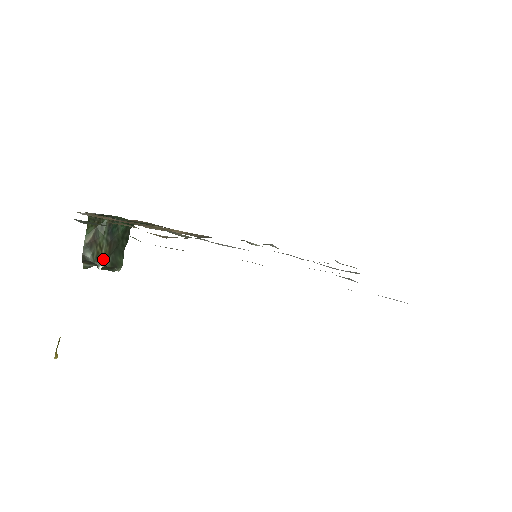
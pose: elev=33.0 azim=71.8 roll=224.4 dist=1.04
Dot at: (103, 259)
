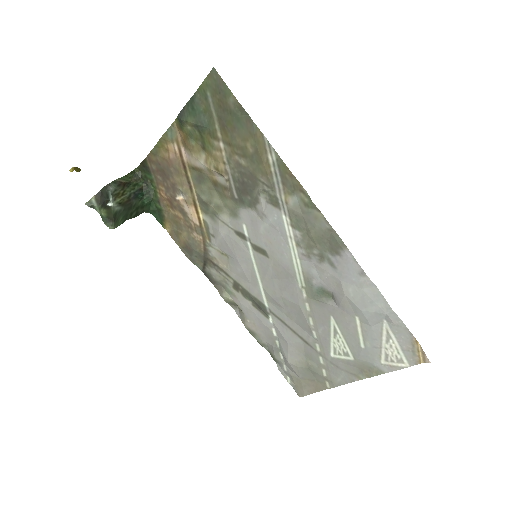
Dot at: (117, 201)
